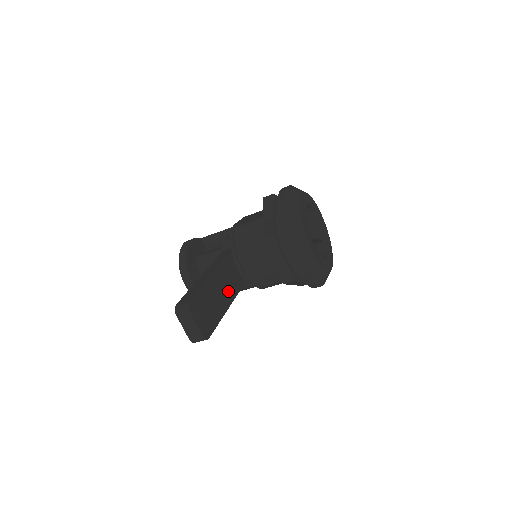
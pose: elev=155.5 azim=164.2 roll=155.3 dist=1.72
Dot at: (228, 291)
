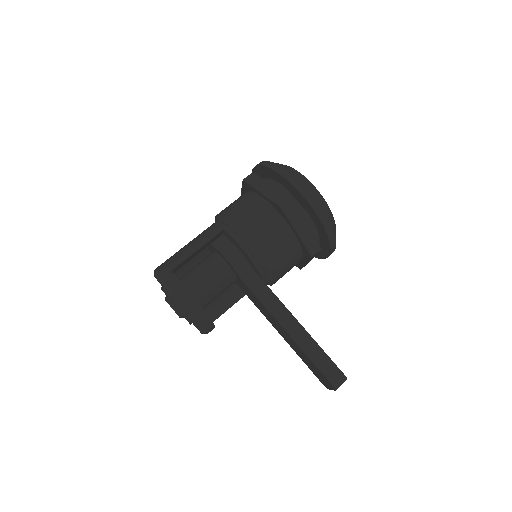
Dot at: occluded
